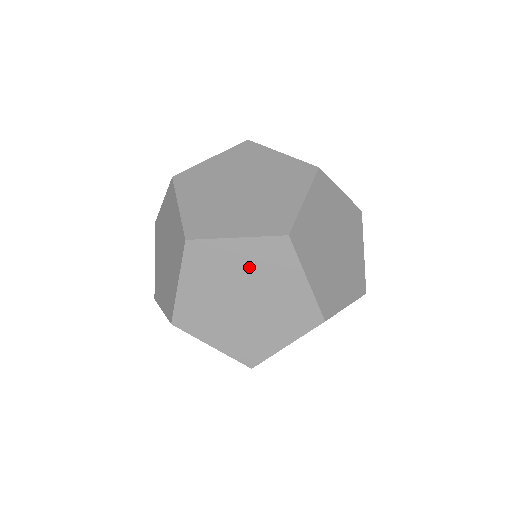
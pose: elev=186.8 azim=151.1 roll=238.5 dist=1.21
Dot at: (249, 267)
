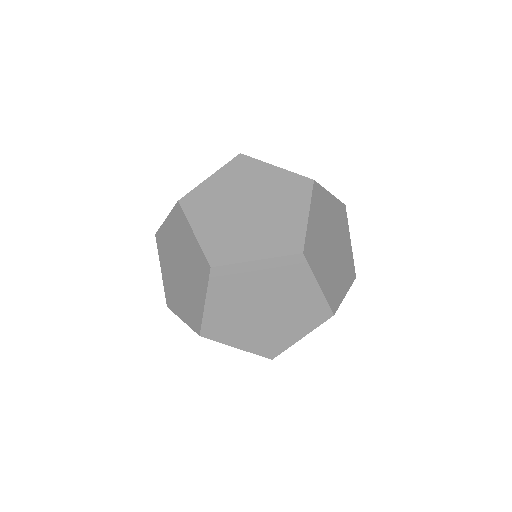
Dot at: (269, 282)
